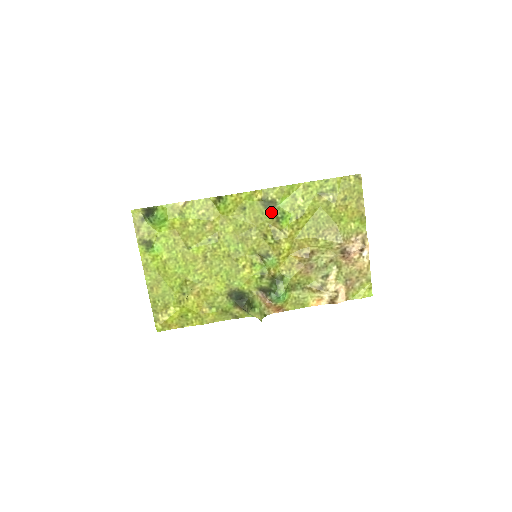
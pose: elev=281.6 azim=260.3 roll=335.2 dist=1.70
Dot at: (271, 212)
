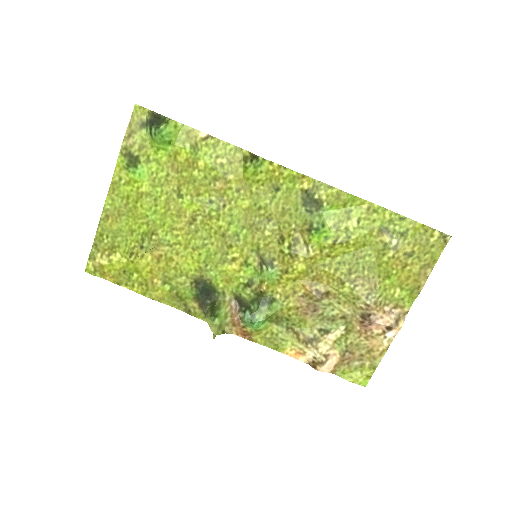
Dot at: (308, 214)
